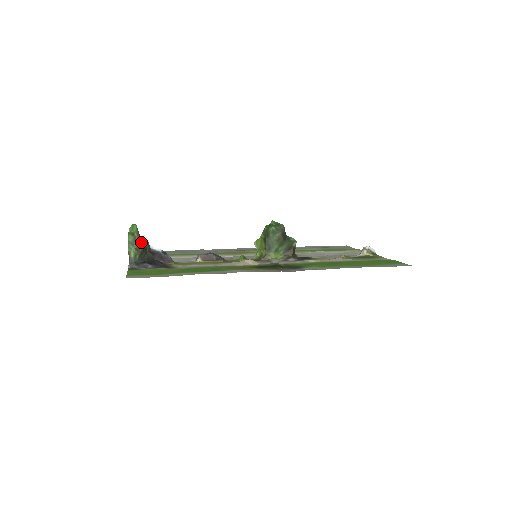
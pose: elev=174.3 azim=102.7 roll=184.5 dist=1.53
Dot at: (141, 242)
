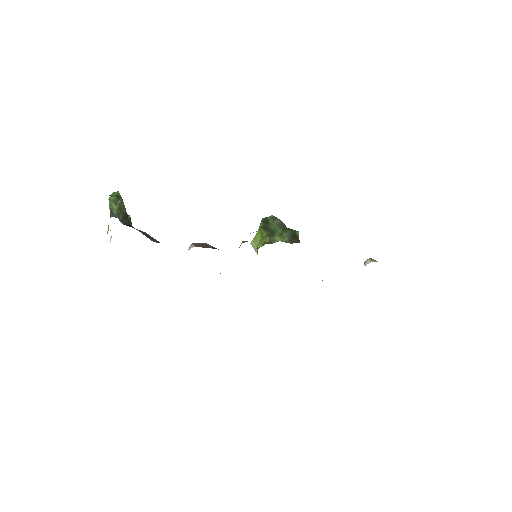
Dot at: (124, 206)
